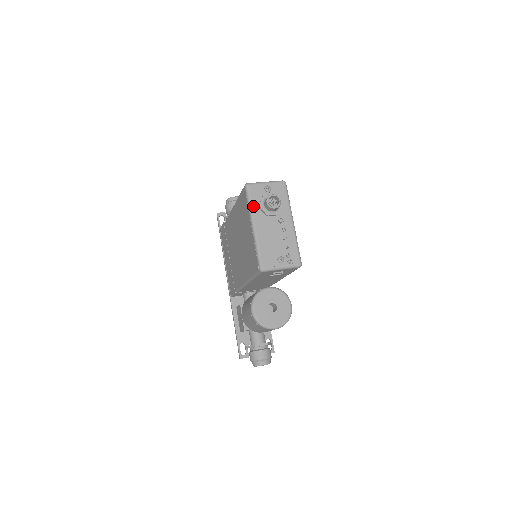
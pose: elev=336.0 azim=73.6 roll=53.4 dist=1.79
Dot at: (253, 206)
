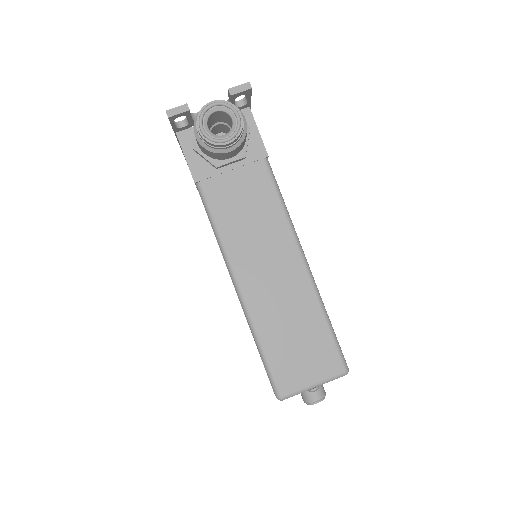
Dot at: occluded
